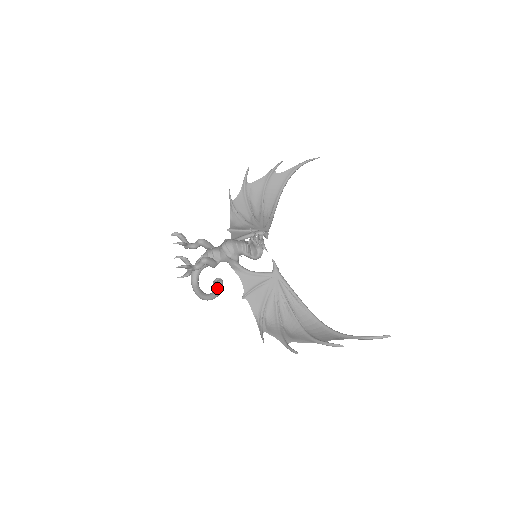
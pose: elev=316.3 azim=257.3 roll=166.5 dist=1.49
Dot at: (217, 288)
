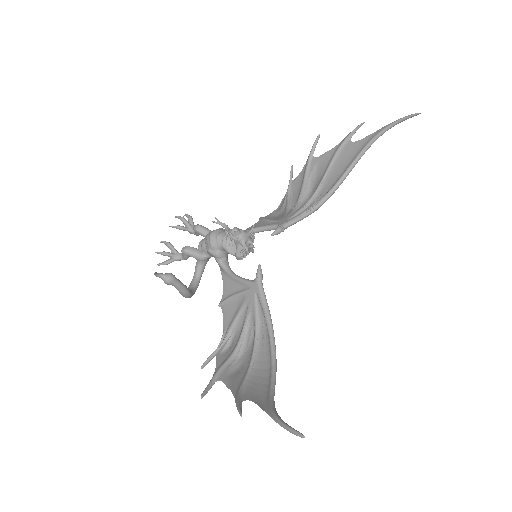
Dot at: (172, 285)
